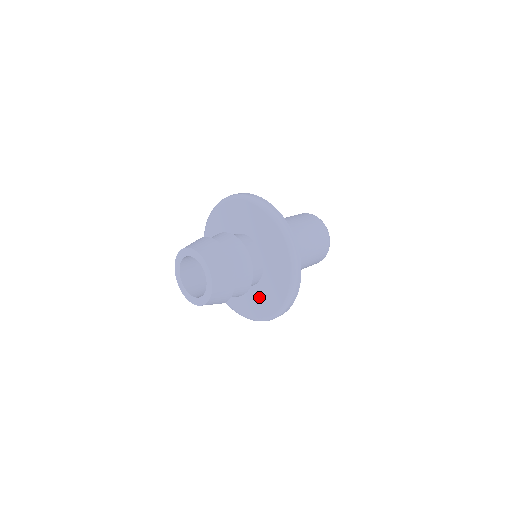
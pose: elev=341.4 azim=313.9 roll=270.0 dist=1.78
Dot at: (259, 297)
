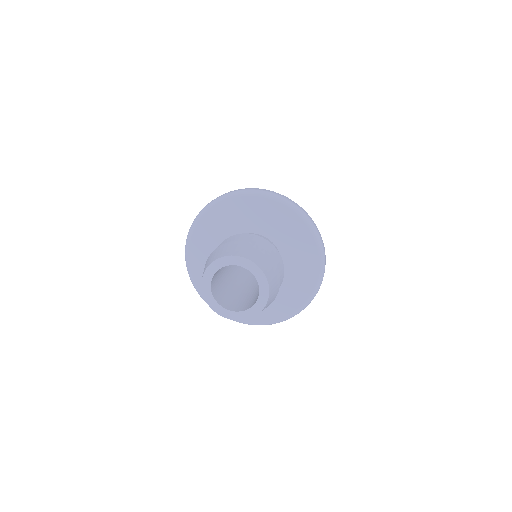
Dot at: occluded
